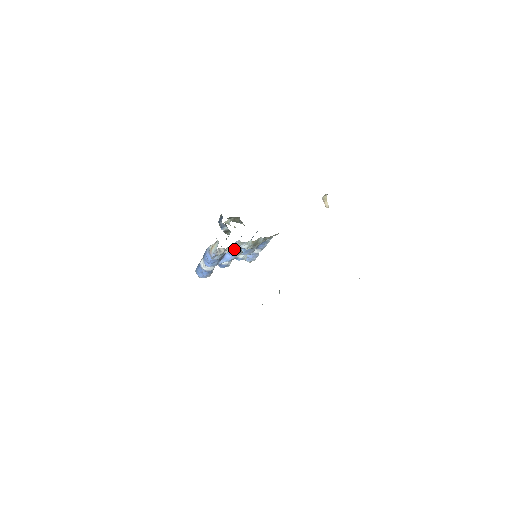
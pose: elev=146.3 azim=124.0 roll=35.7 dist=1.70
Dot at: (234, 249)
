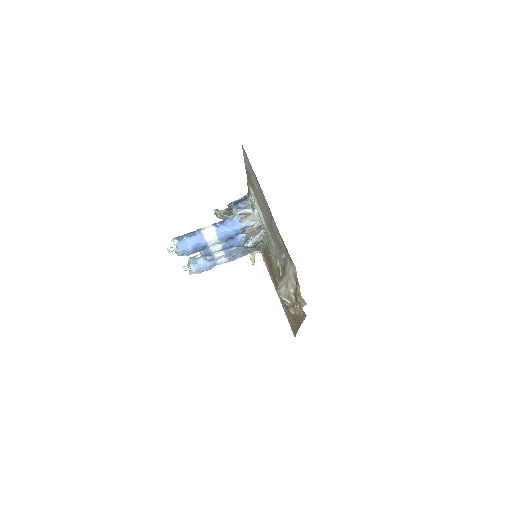
Dot at: (249, 235)
